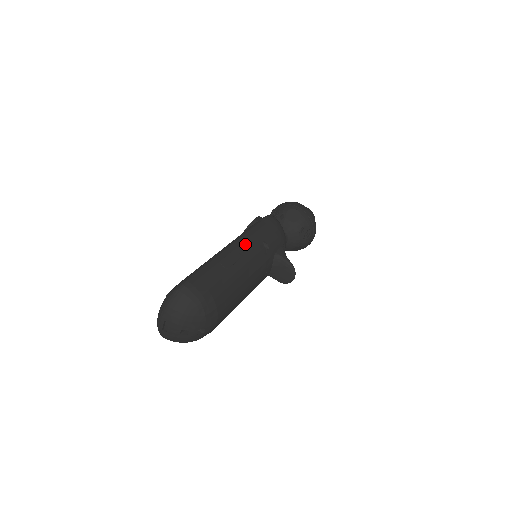
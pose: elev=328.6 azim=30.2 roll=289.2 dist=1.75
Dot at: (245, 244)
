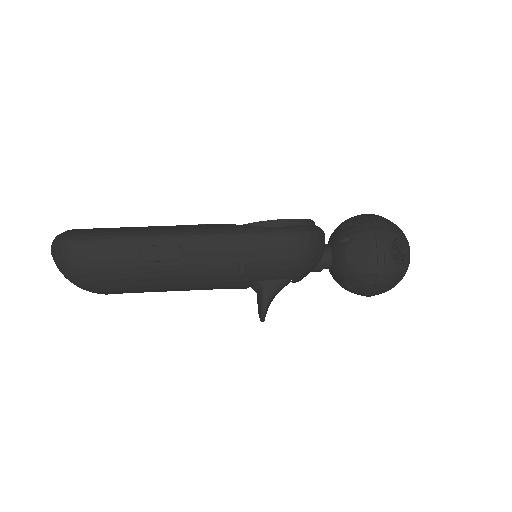
Dot at: (206, 248)
